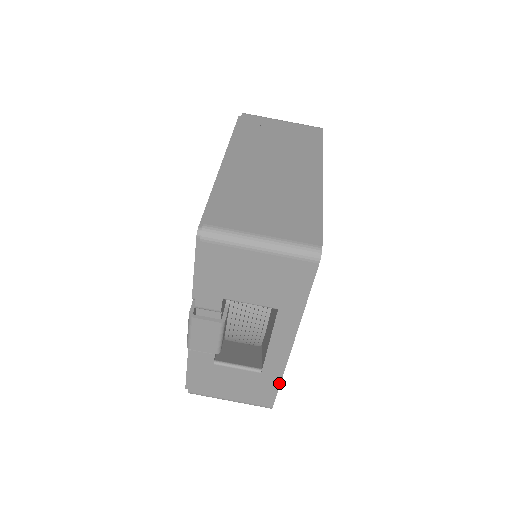
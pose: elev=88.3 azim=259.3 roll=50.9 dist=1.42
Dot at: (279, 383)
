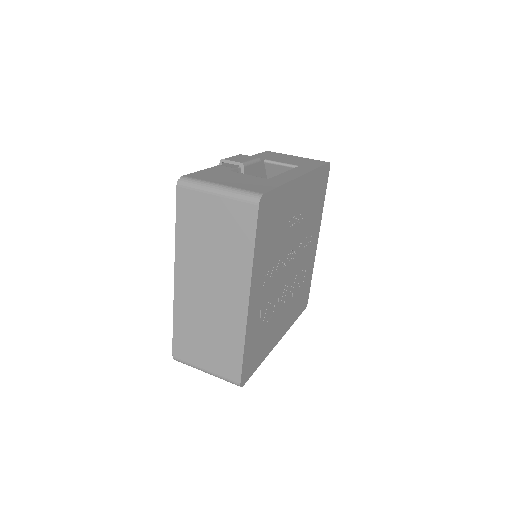
Dot at: (281, 185)
